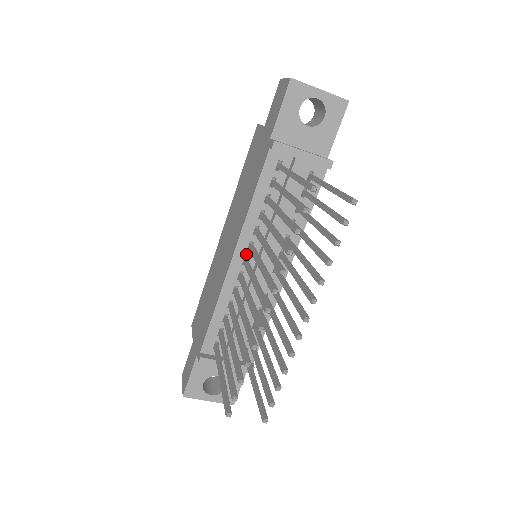
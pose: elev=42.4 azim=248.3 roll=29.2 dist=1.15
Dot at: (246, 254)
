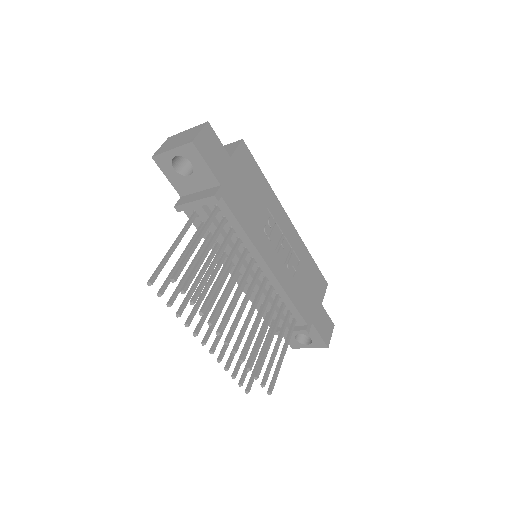
Dot at: occluded
